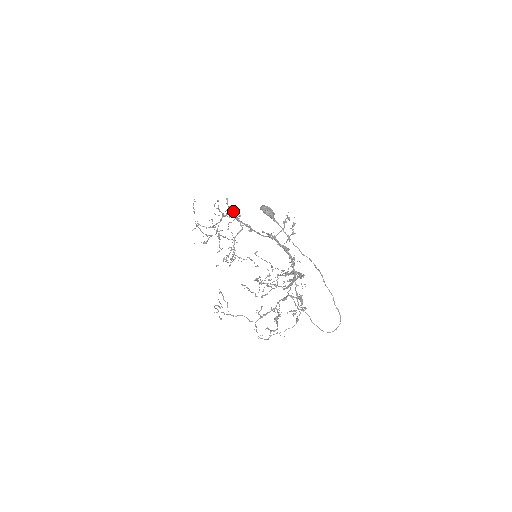
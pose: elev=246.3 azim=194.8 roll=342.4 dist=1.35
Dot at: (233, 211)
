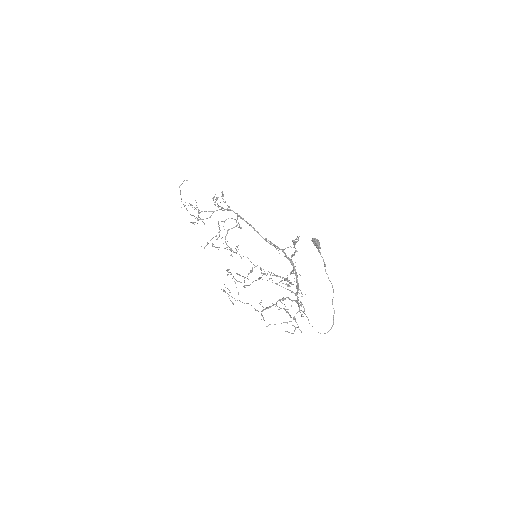
Dot at: (228, 206)
